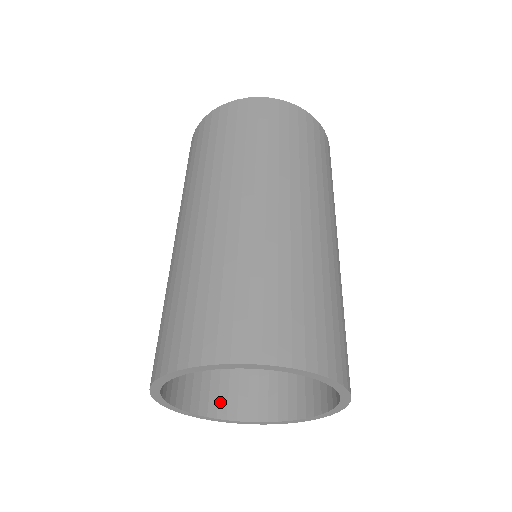
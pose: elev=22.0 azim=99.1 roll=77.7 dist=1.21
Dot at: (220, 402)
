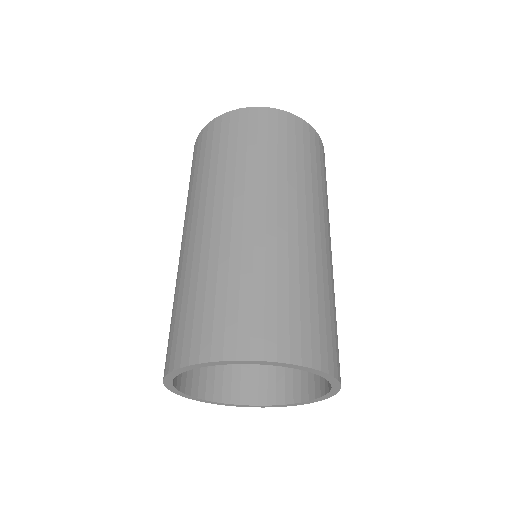
Dot at: (216, 387)
